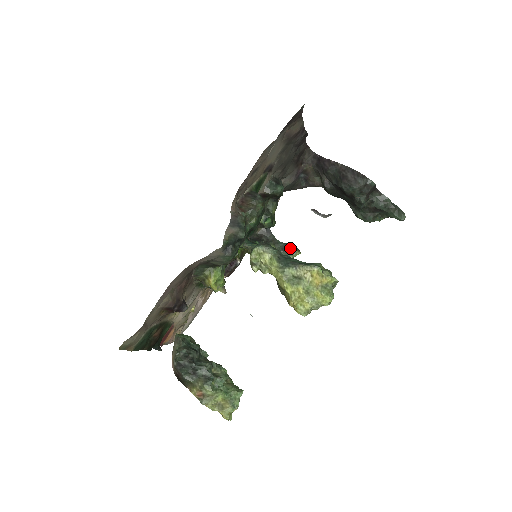
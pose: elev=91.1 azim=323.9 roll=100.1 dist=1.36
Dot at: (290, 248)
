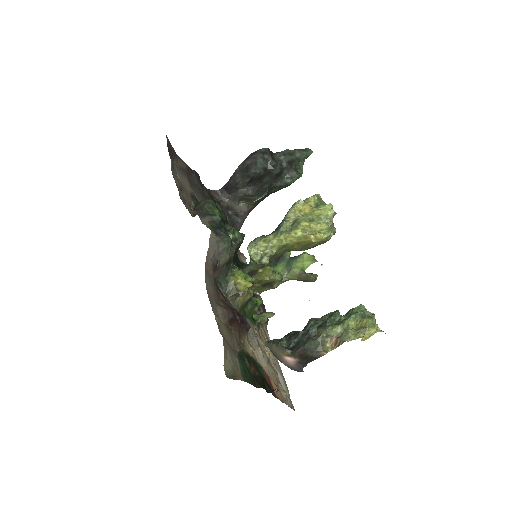
Dot at: occluded
